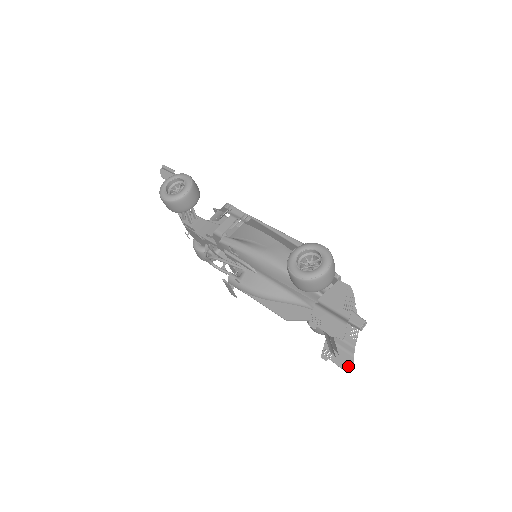
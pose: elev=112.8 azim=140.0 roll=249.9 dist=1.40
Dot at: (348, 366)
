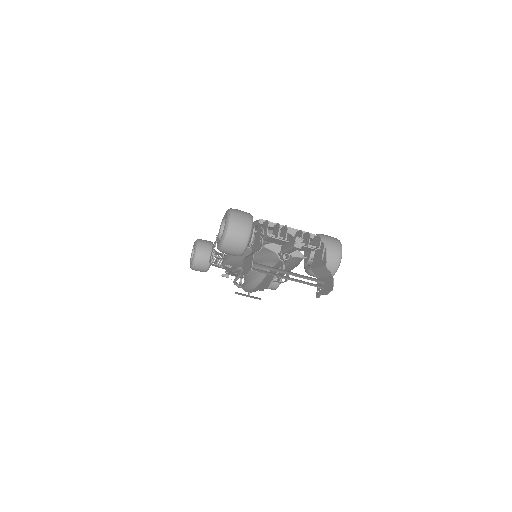
Dot at: (330, 288)
